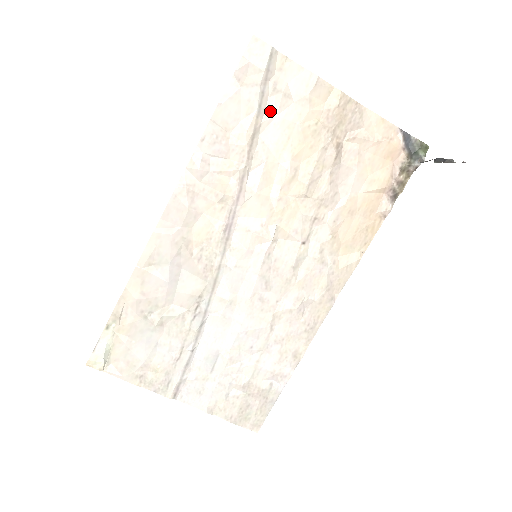
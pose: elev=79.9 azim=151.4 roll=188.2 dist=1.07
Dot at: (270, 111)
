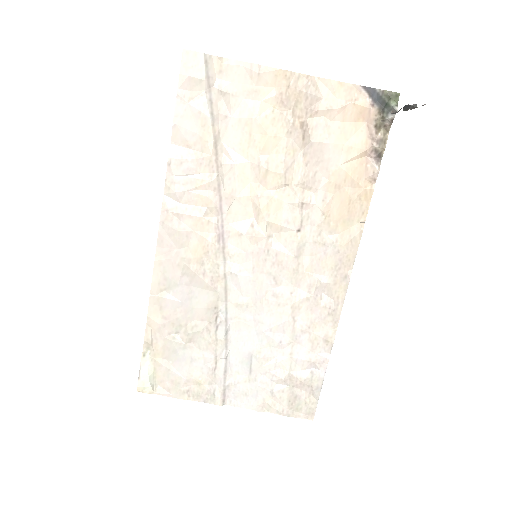
Dot at: (224, 115)
